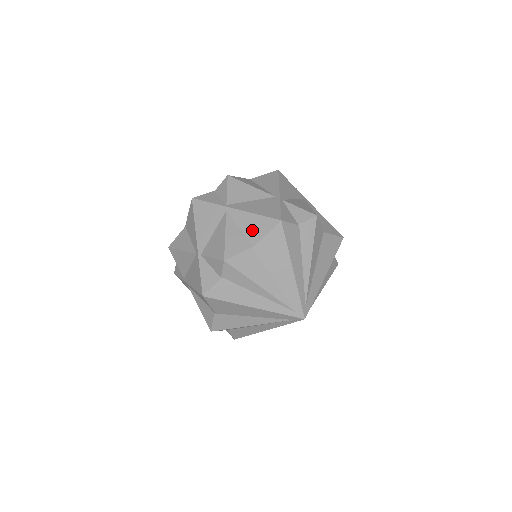
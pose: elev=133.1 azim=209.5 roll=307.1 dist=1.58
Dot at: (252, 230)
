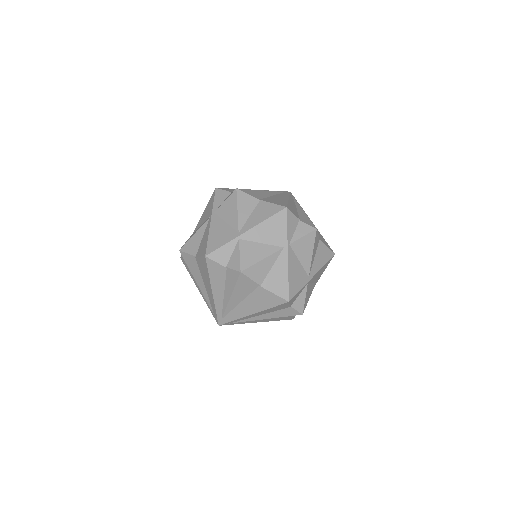
Dot at: (202, 245)
